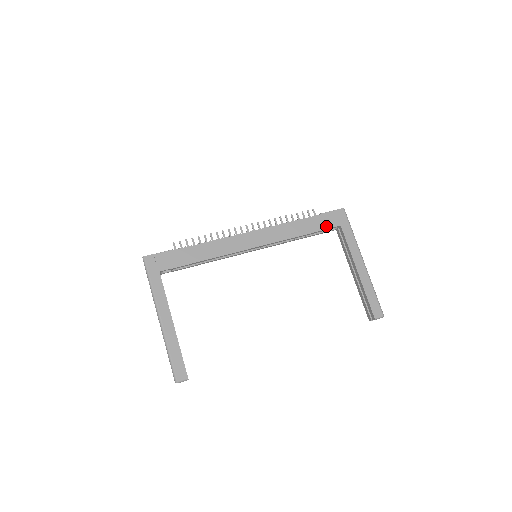
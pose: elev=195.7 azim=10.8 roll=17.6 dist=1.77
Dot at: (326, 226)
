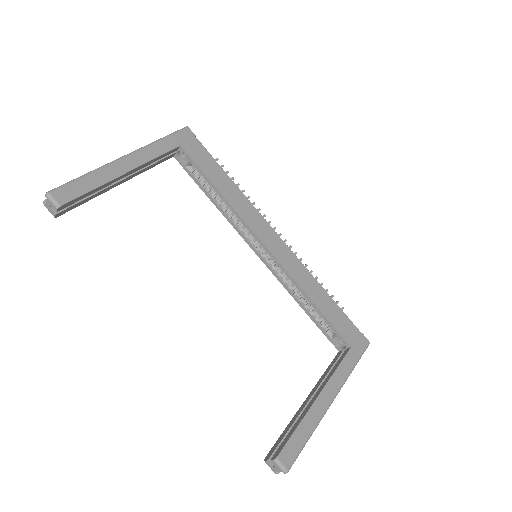
Dot at: (339, 328)
